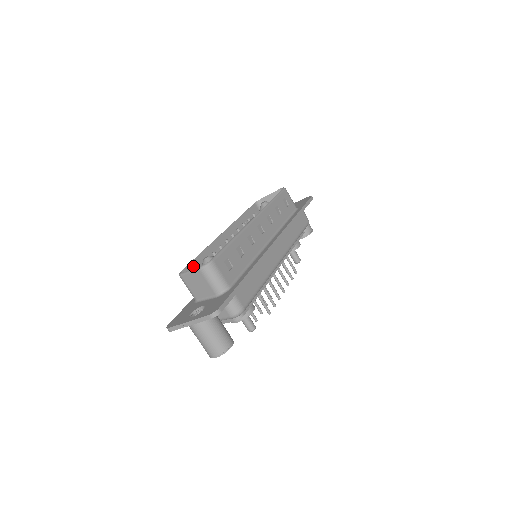
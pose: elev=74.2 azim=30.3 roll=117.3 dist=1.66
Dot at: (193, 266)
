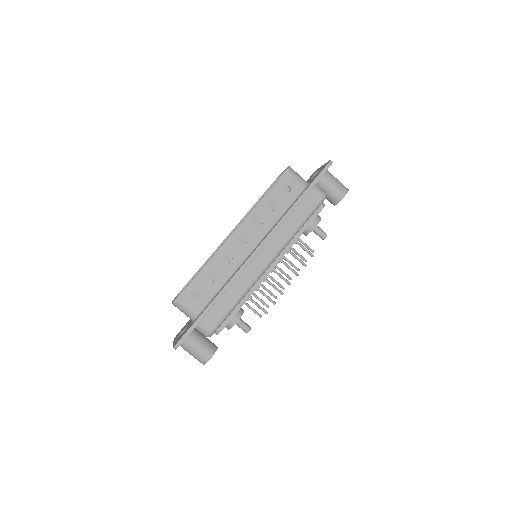
Dot at: occluded
